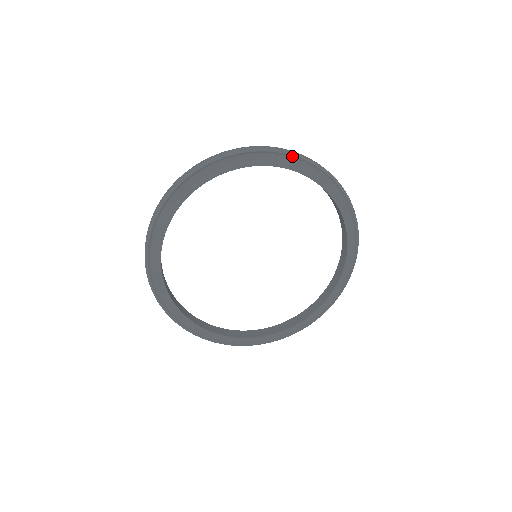
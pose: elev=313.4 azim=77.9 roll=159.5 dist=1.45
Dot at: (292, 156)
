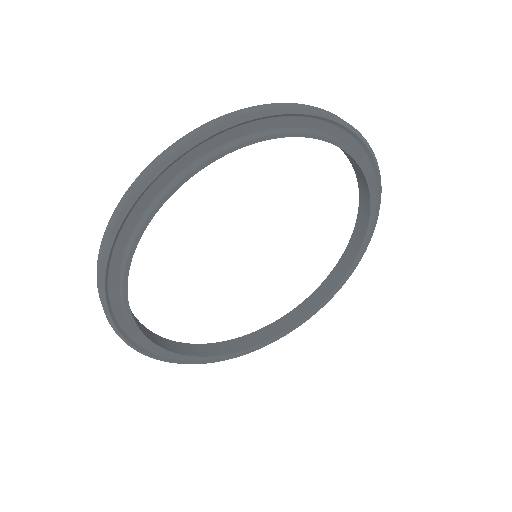
Dot at: (349, 131)
